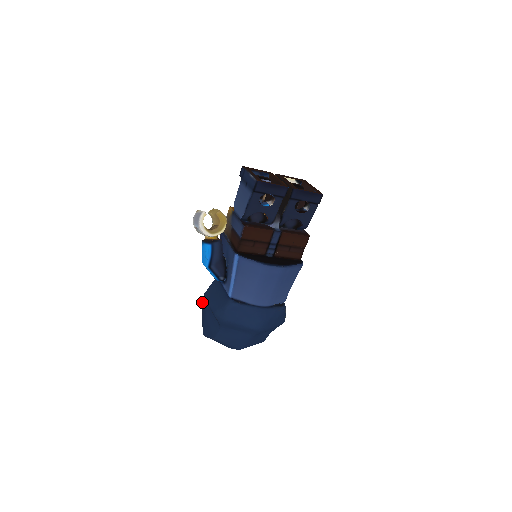
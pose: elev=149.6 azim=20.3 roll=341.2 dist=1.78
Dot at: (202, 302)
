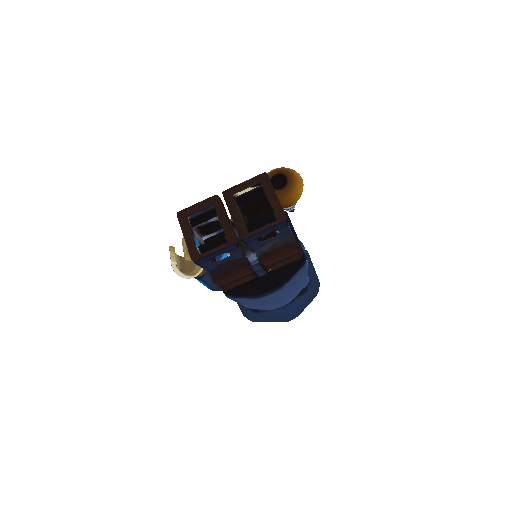
Dot at: occluded
